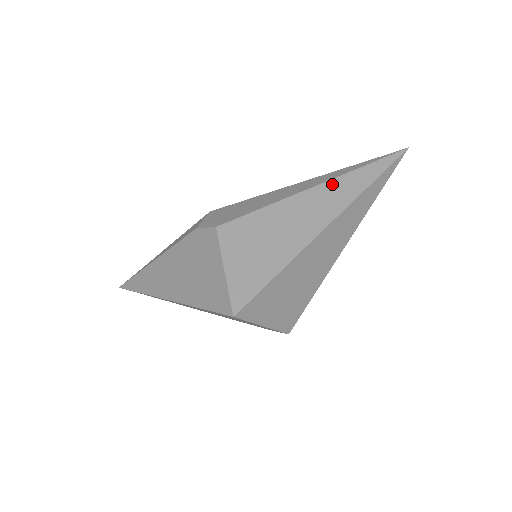
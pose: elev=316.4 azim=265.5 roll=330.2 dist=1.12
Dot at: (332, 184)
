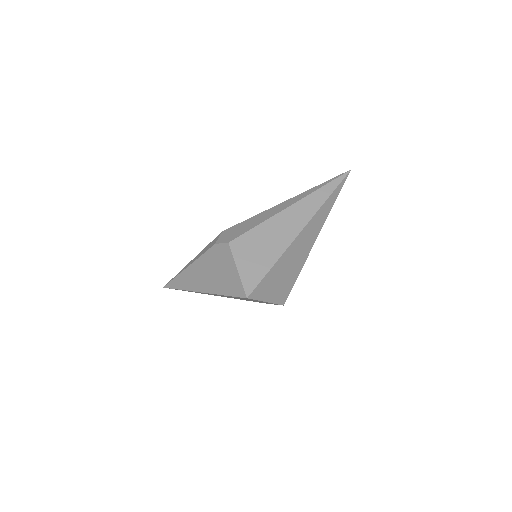
Dot at: (301, 203)
